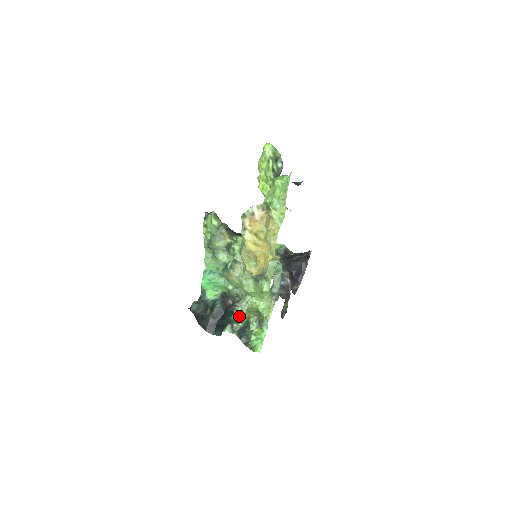
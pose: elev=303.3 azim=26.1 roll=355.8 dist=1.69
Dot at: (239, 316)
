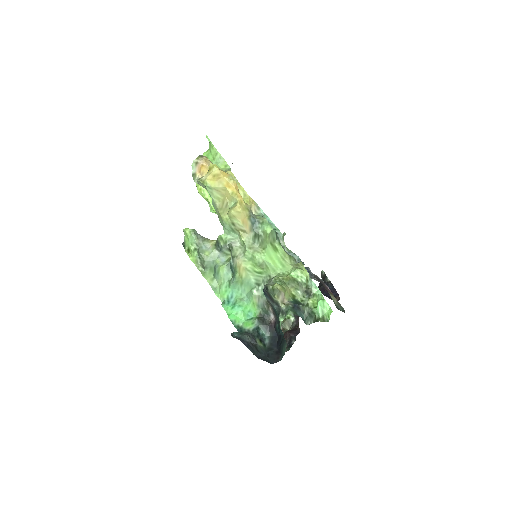
Dot at: (274, 284)
